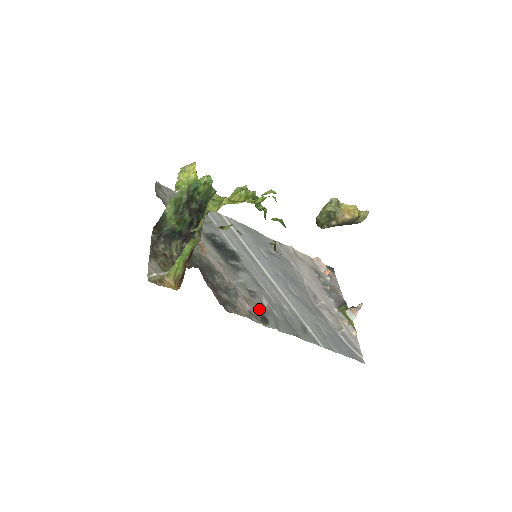
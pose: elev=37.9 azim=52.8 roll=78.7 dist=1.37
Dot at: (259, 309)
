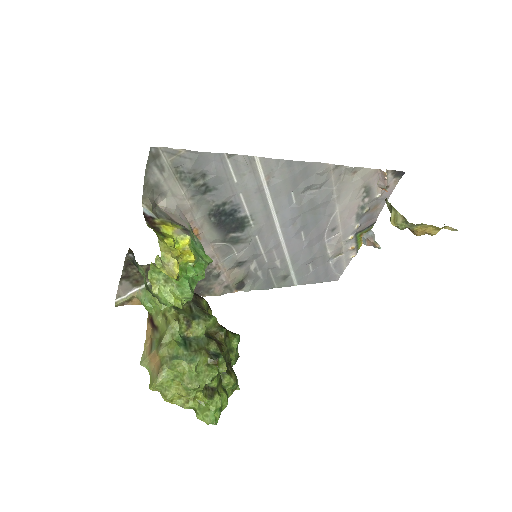
Dot at: (239, 280)
